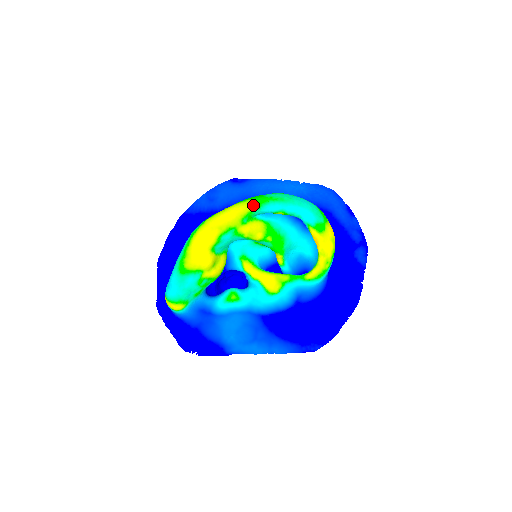
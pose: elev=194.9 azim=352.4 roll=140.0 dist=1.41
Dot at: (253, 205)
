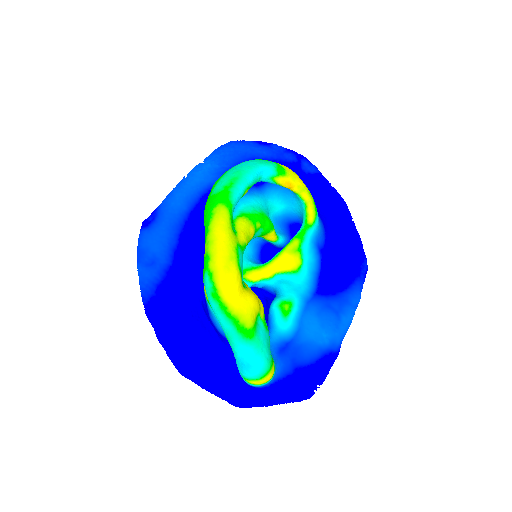
Dot at: (225, 208)
